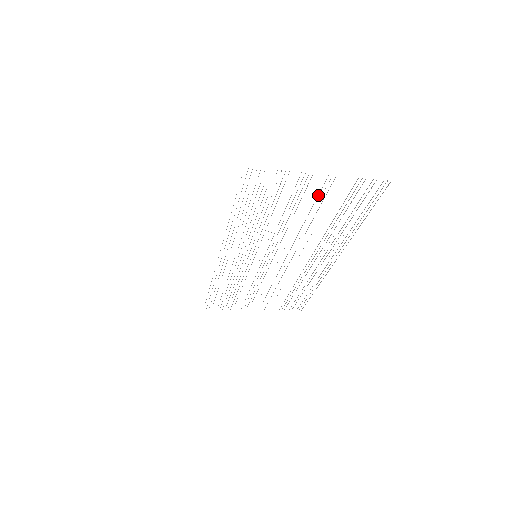
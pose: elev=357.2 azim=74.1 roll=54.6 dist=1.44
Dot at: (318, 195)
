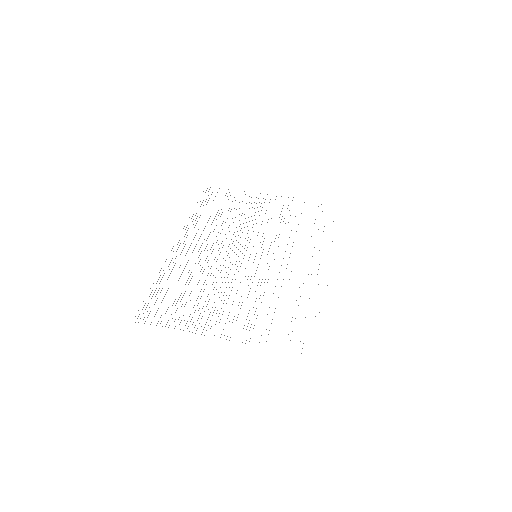
Dot at: occluded
